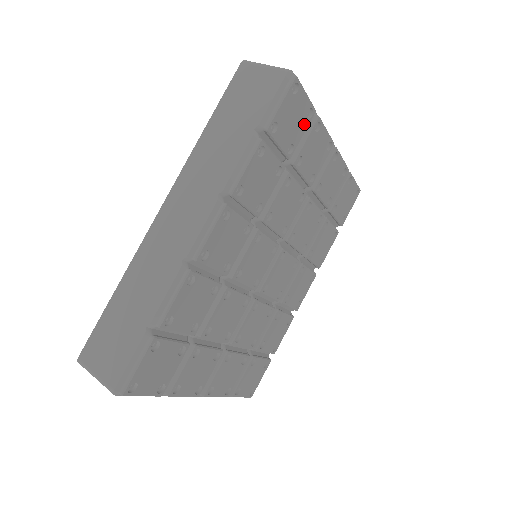
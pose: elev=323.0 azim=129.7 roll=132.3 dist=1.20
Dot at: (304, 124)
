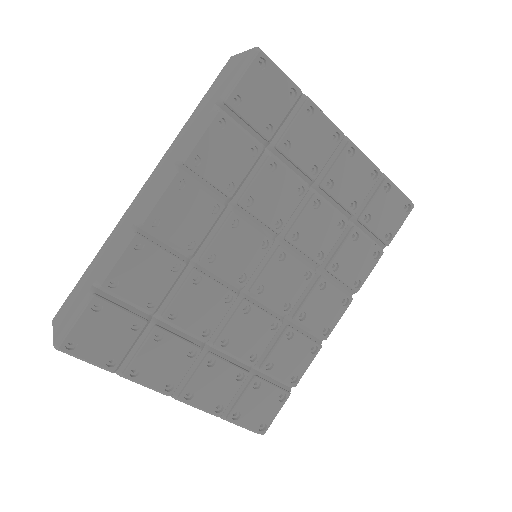
Dot at: (285, 105)
